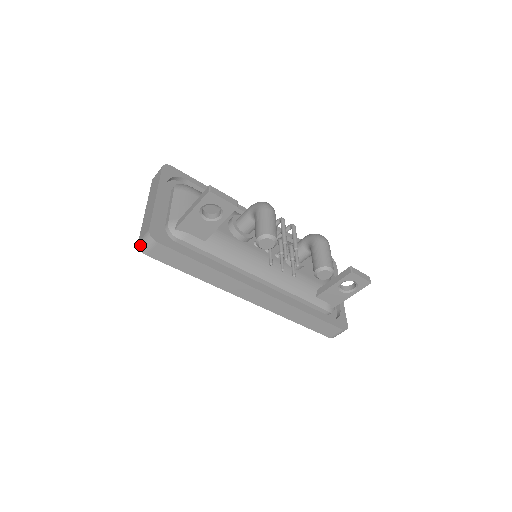
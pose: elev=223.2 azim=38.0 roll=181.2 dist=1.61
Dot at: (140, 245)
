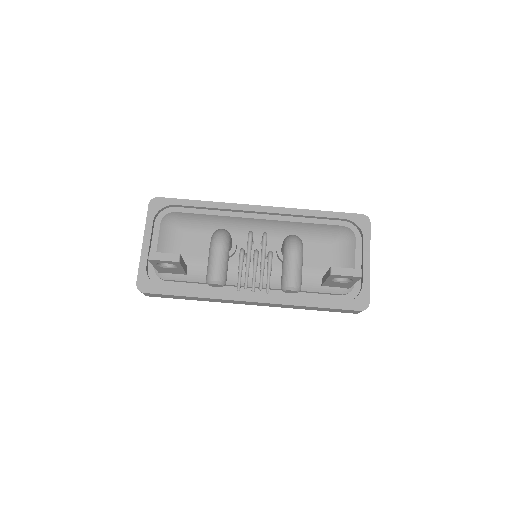
Dot at: occluded
